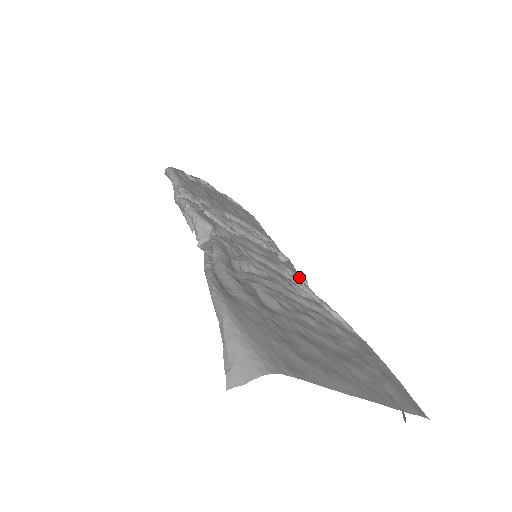
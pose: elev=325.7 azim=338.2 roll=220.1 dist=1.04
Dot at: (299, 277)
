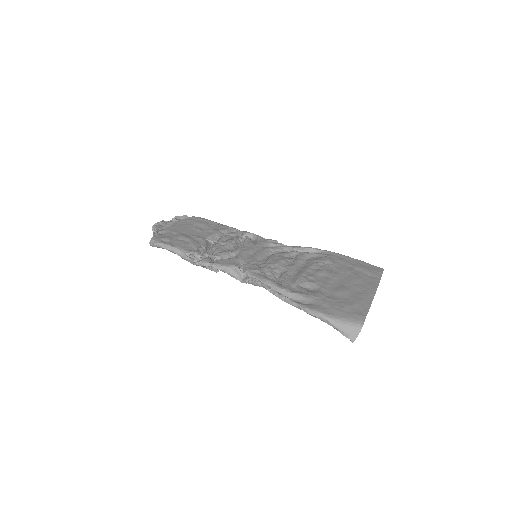
Dot at: (272, 242)
